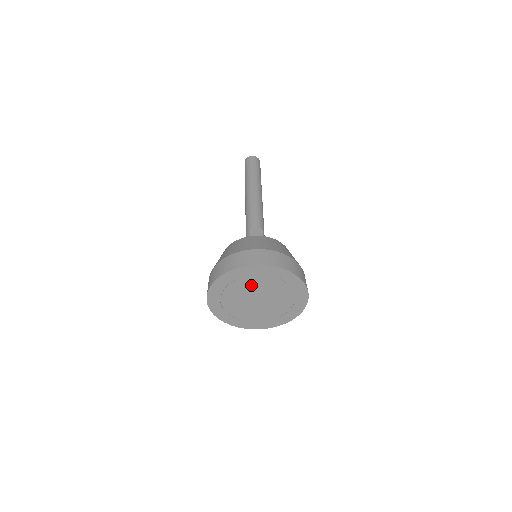
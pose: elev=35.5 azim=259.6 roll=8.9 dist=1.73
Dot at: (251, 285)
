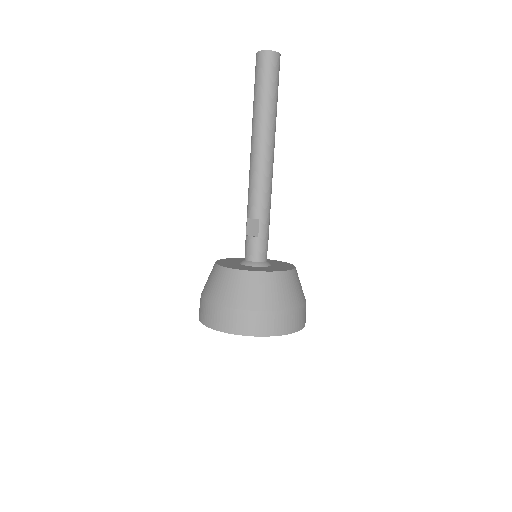
Dot at: occluded
